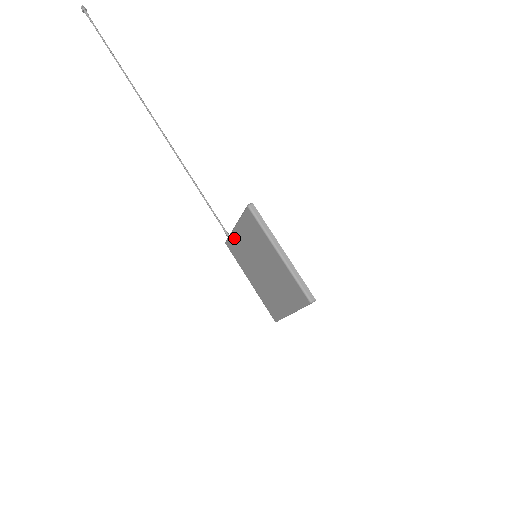
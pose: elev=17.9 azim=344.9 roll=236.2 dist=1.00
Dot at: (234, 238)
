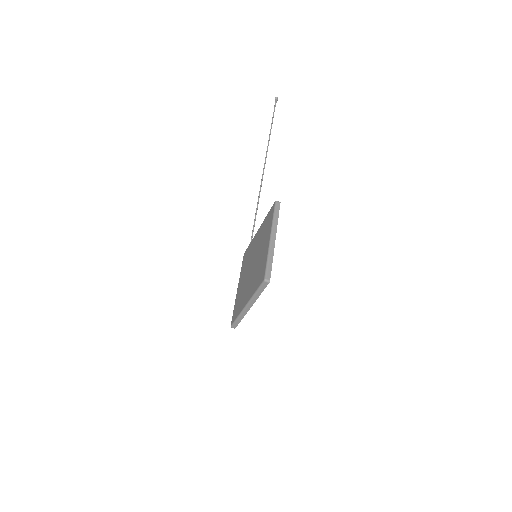
Dot at: (252, 243)
